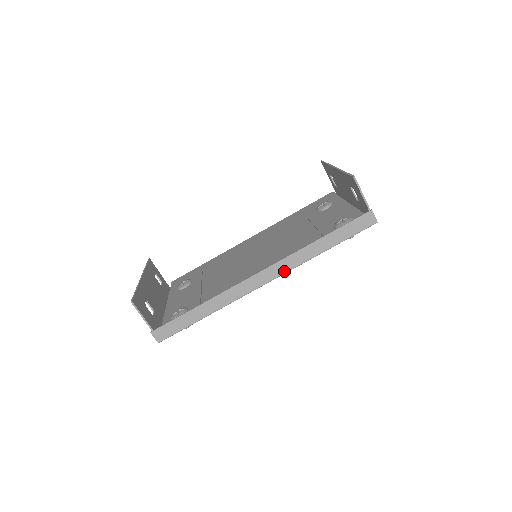
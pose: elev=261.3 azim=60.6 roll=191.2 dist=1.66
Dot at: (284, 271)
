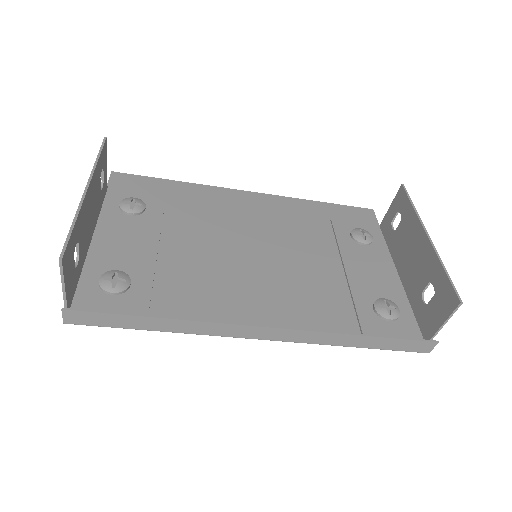
Dot at: (294, 340)
